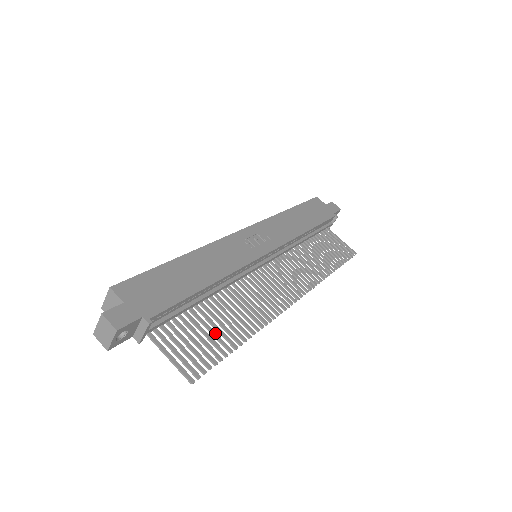
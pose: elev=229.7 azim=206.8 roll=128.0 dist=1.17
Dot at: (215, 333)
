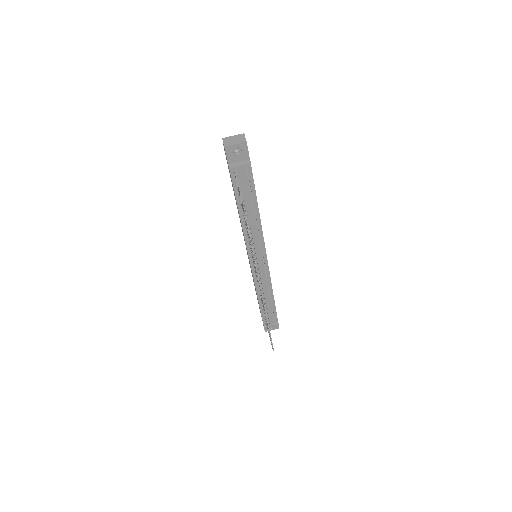
Dot at: occluded
